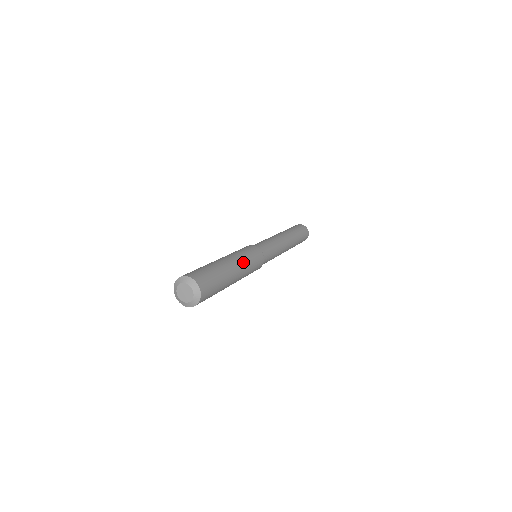
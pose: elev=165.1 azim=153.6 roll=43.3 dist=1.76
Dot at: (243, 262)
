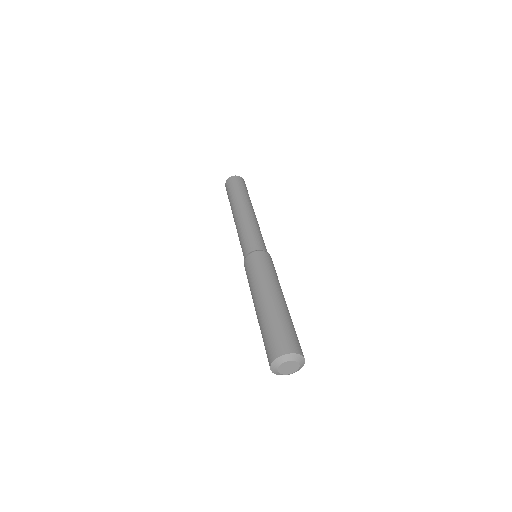
Dot at: (276, 283)
